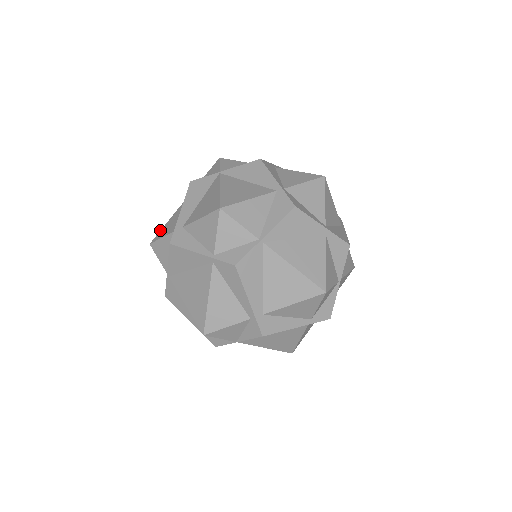
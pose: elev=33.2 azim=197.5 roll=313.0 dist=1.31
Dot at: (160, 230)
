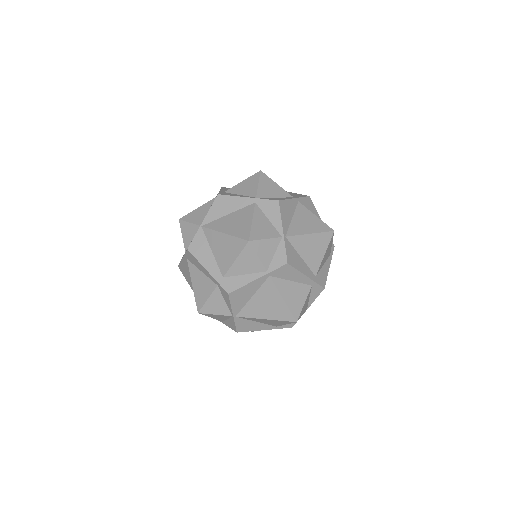
Dot at: occluded
